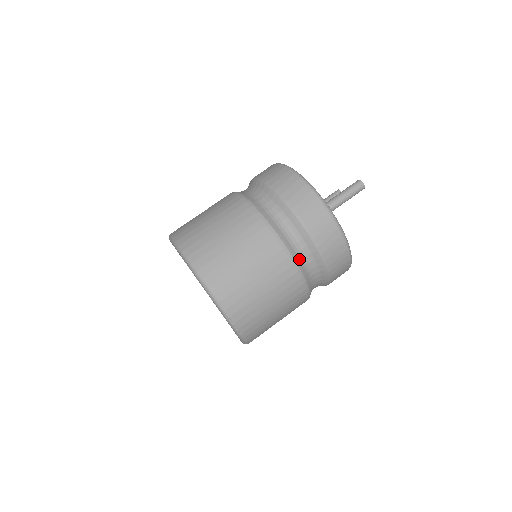
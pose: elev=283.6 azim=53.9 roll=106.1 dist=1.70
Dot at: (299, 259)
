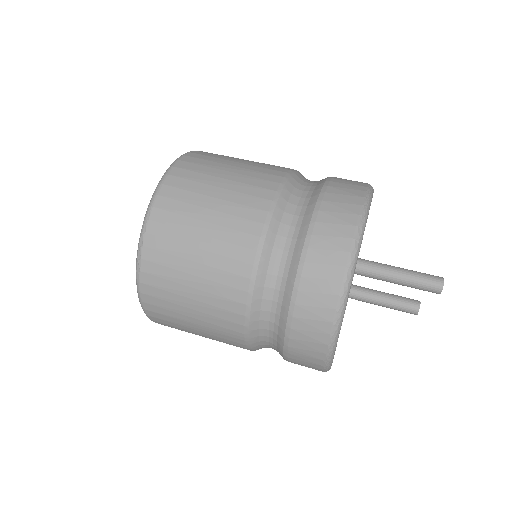
Dot at: (270, 256)
